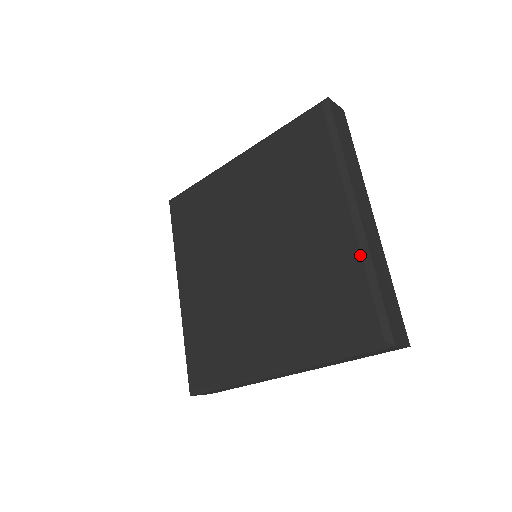
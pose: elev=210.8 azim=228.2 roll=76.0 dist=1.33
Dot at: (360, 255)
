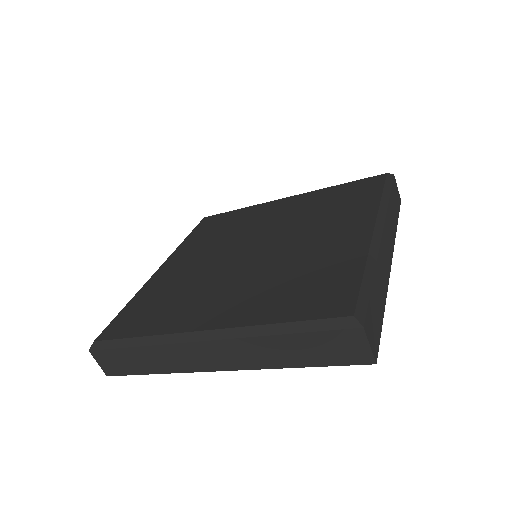
Dot at: (367, 254)
